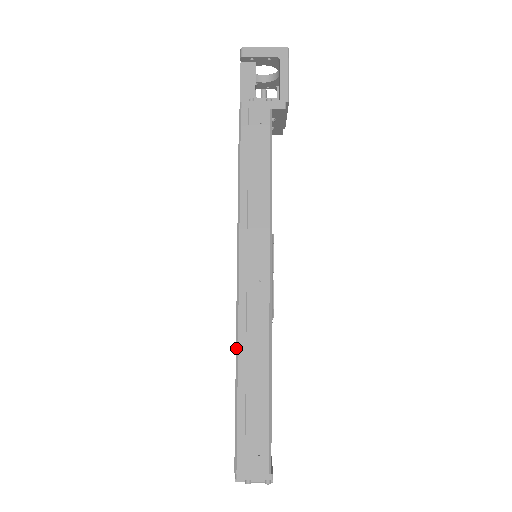
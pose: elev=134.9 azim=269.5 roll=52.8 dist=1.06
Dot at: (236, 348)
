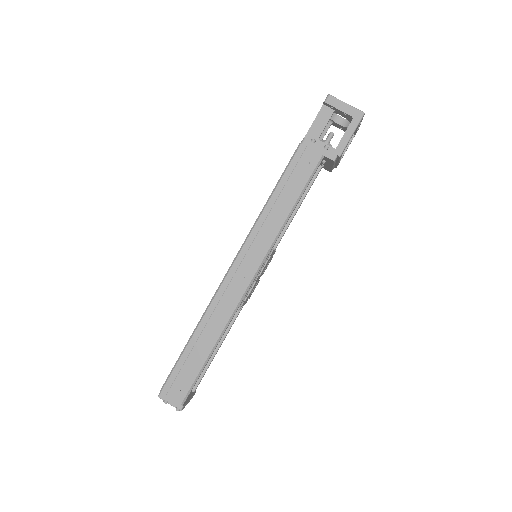
Dot at: (203, 313)
